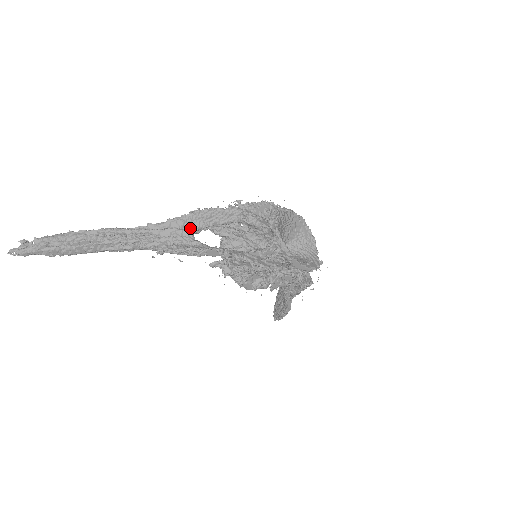
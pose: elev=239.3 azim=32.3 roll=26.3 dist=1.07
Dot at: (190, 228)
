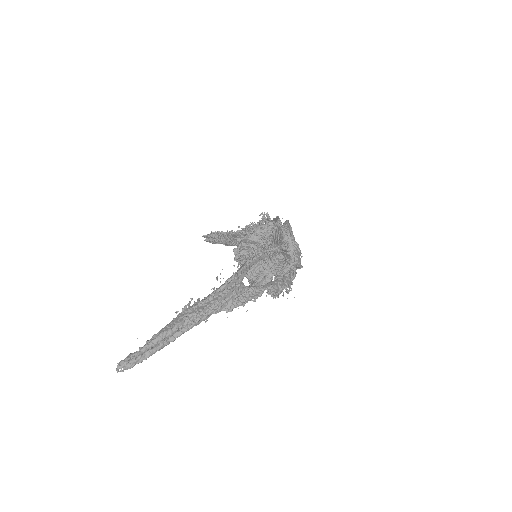
Dot at: (240, 280)
